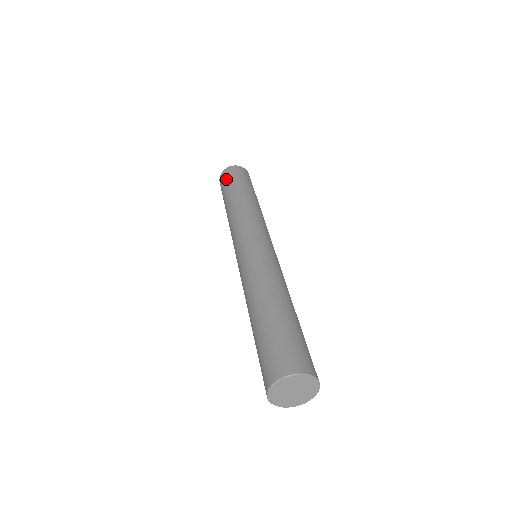
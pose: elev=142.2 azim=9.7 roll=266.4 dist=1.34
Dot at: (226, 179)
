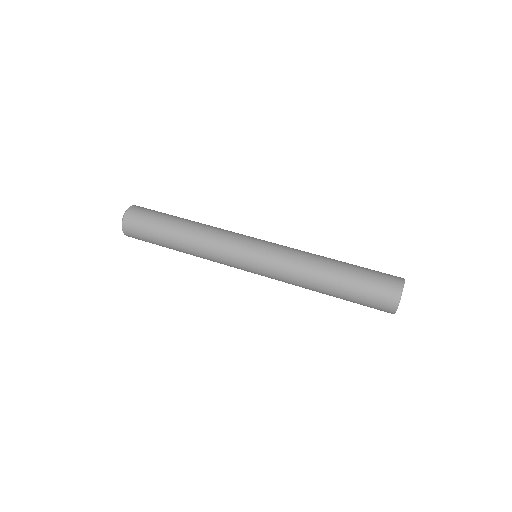
Dot at: (141, 227)
